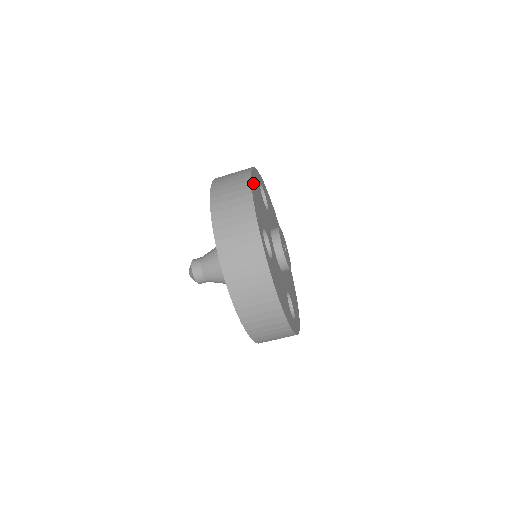
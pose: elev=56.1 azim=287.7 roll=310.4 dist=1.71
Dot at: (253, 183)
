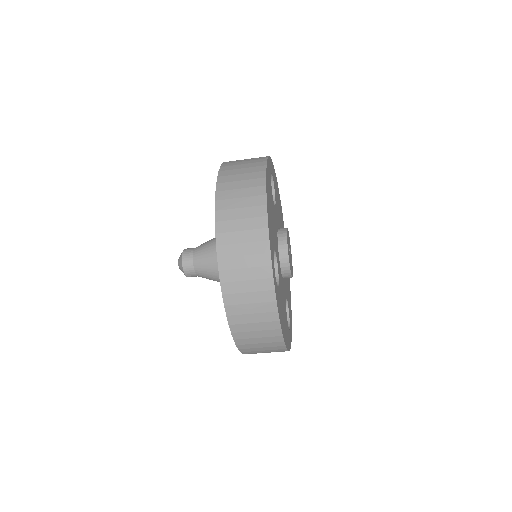
Dot at: (267, 193)
